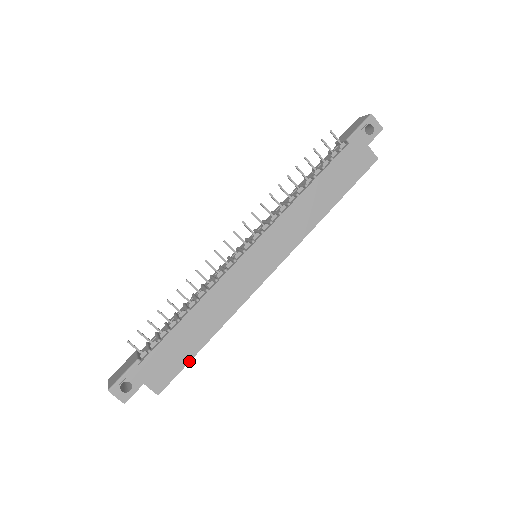
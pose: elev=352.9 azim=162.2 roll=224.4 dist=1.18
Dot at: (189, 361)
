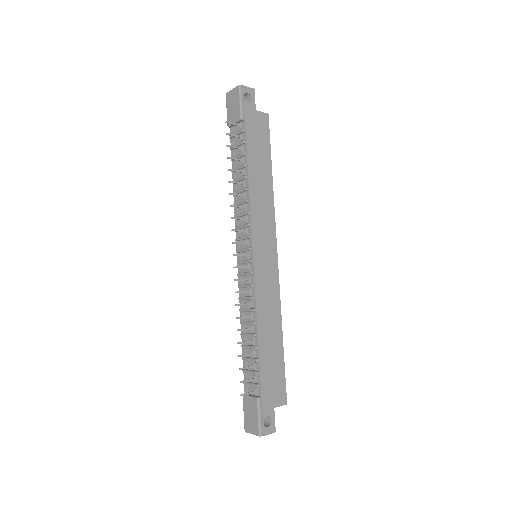
Dot at: (284, 364)
